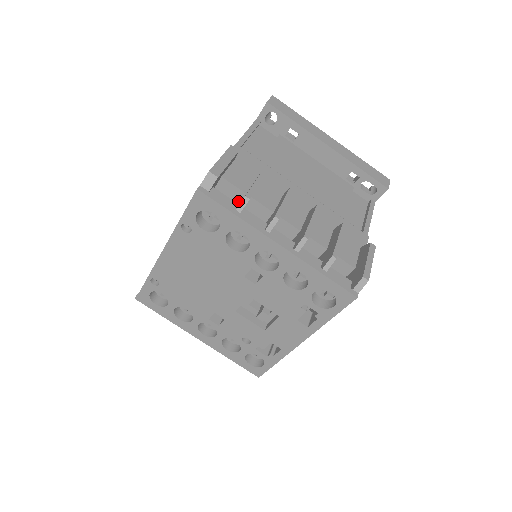
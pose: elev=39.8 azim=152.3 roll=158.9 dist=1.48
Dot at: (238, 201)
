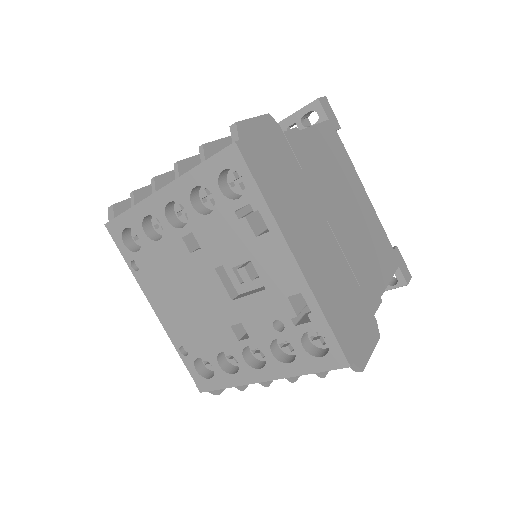
Dot at: occluded
